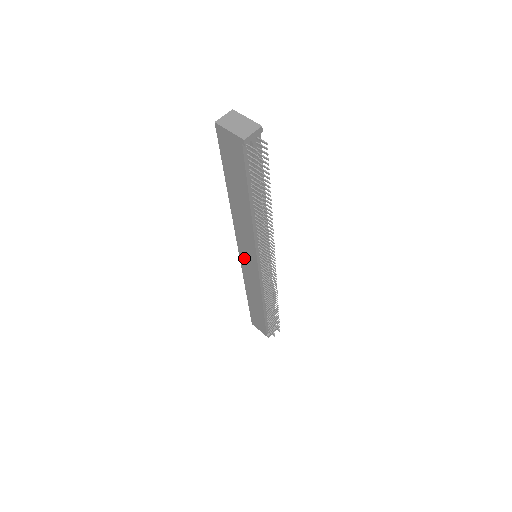
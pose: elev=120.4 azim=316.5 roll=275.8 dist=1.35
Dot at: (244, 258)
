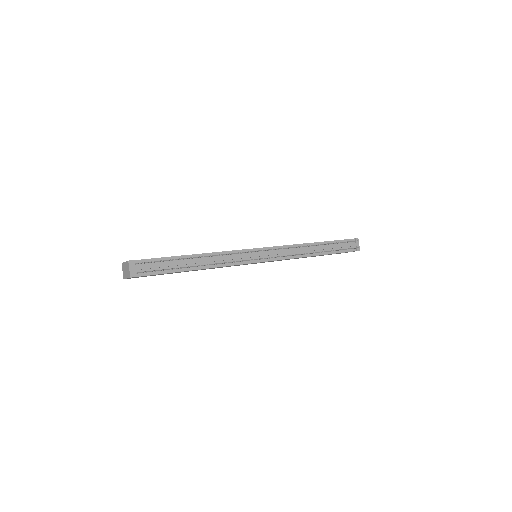
Dot at: occluded
